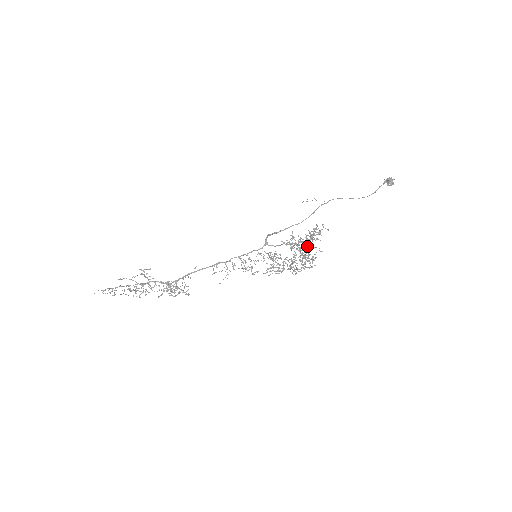
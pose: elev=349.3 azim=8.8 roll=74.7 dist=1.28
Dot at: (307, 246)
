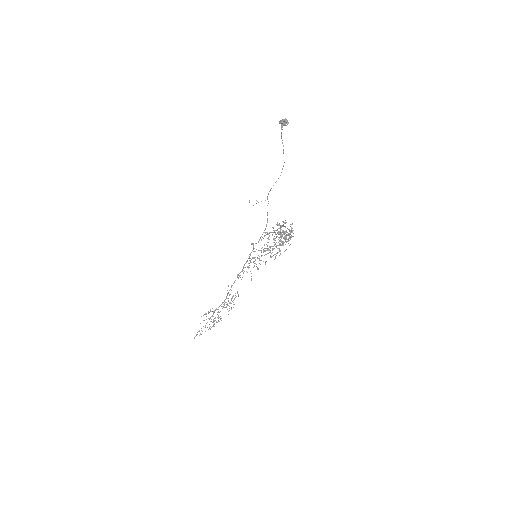
Dot at: occluded
